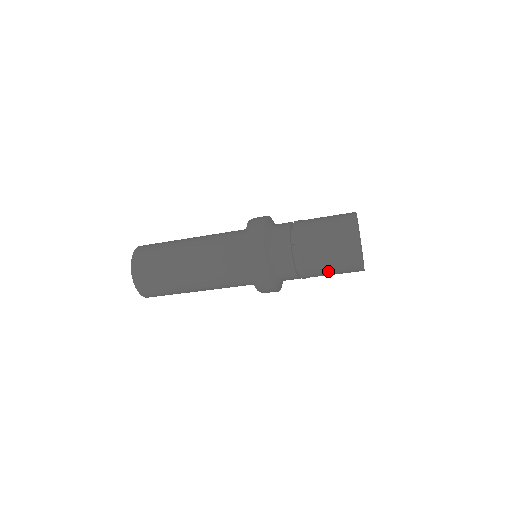
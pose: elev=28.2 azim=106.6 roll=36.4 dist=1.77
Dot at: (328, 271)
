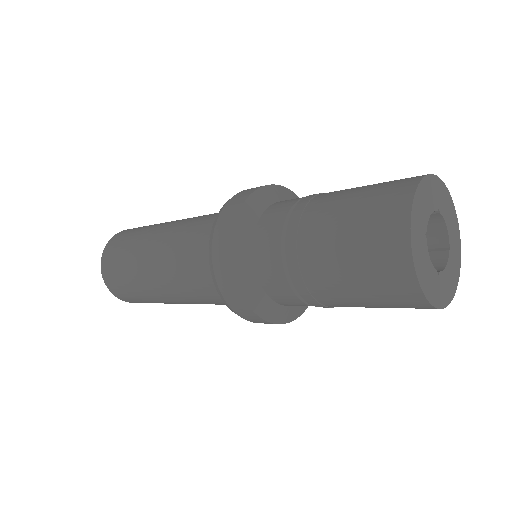
Dot at: (368, 307)
